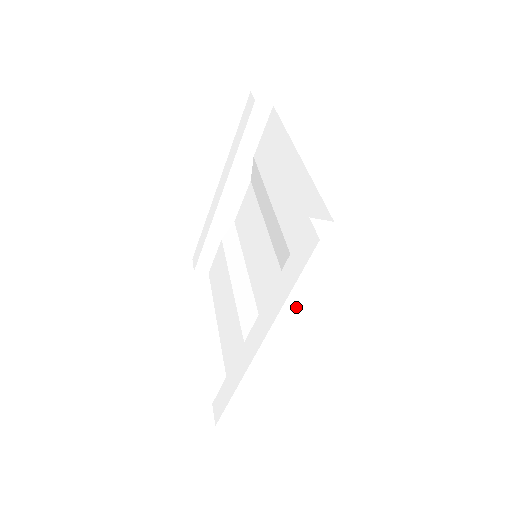
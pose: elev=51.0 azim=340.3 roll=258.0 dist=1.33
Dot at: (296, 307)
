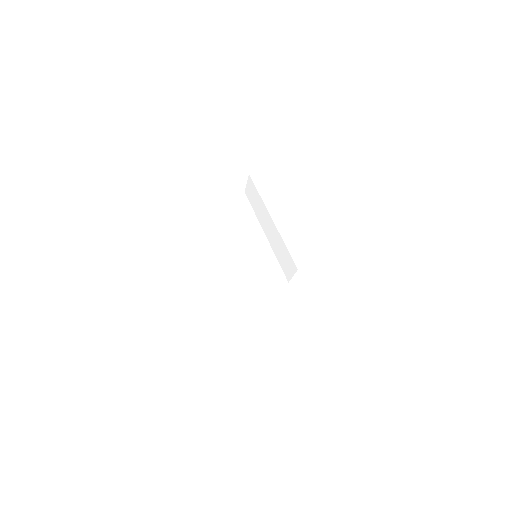
Dot at: (304, 302)
